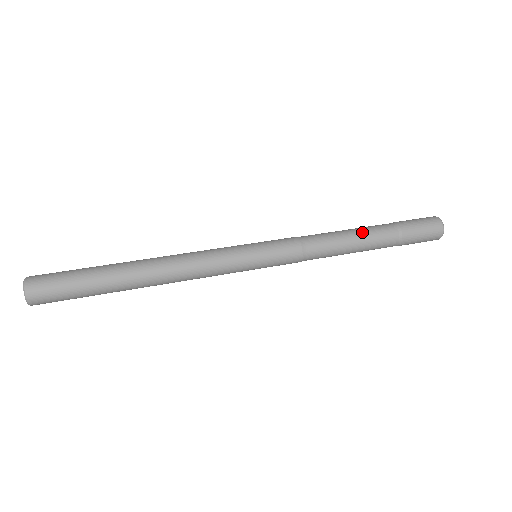
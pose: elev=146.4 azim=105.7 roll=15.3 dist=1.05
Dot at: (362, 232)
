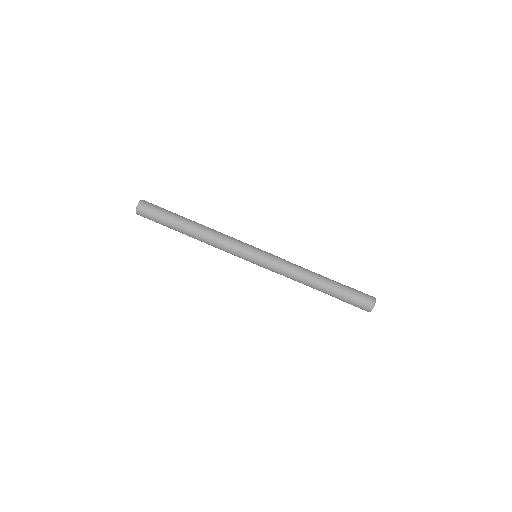
Dot at: (319, 284)
